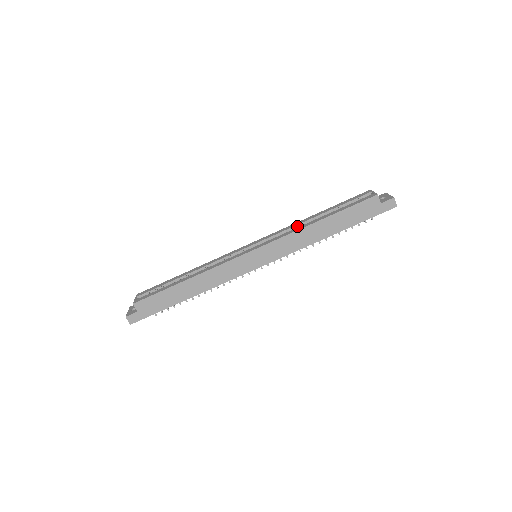
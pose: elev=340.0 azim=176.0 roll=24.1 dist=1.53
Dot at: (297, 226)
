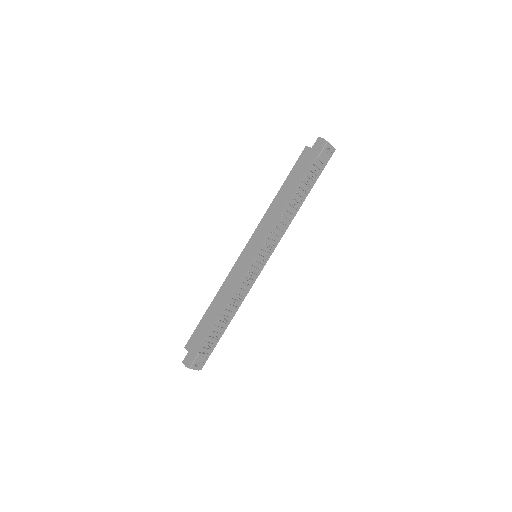
Dot at: occluded
